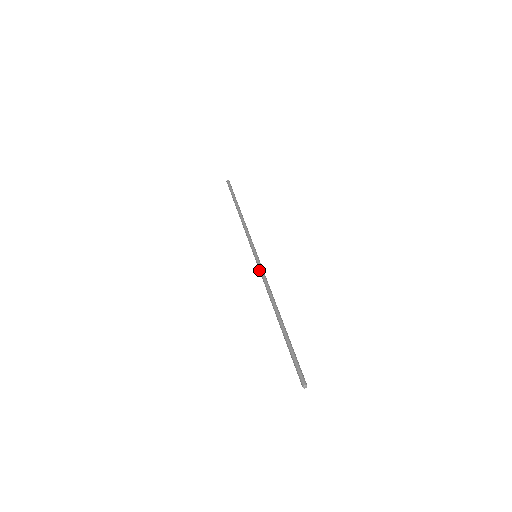
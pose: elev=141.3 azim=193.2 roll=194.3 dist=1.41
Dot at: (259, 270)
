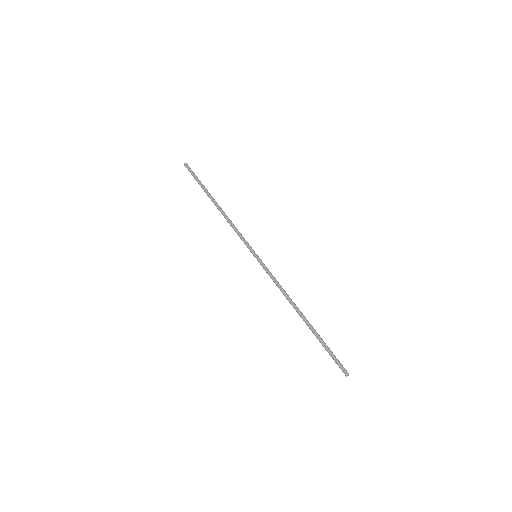
Dot at: (266, 272)
